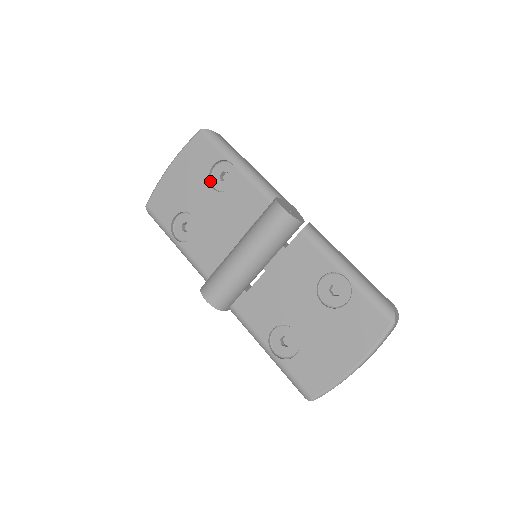
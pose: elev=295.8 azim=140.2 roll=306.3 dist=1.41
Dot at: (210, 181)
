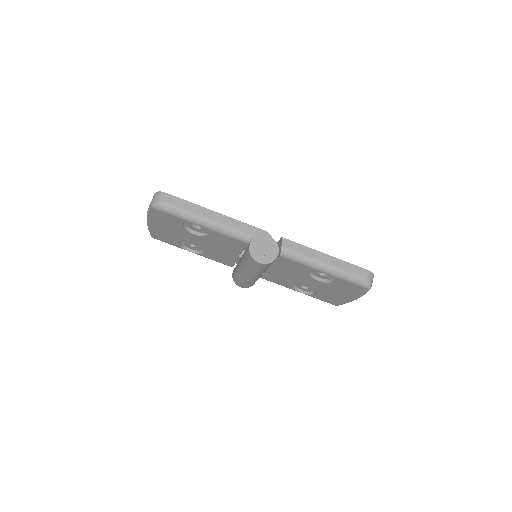
Dot at: (188, 230)
